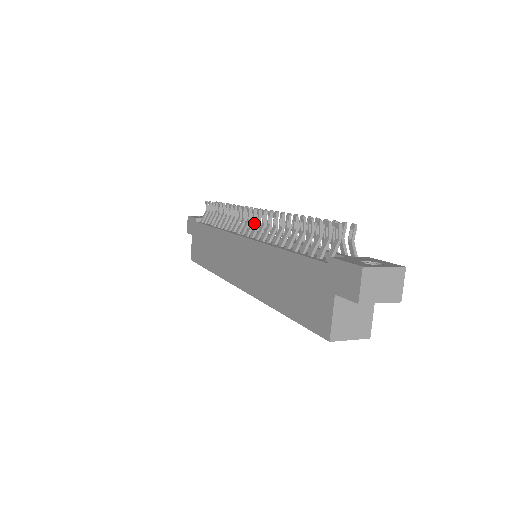
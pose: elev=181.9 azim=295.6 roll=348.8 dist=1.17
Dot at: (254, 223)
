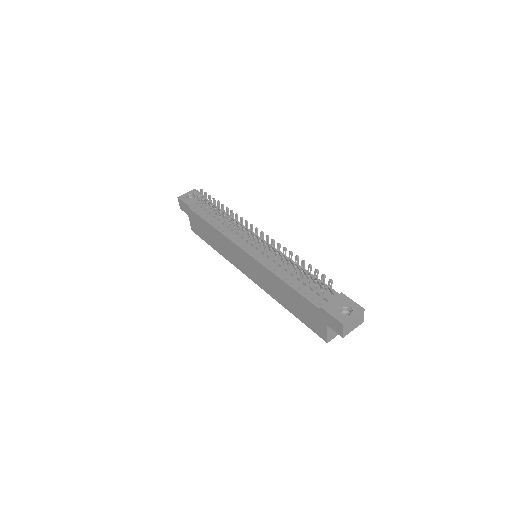
Dot at: (251, 241)
